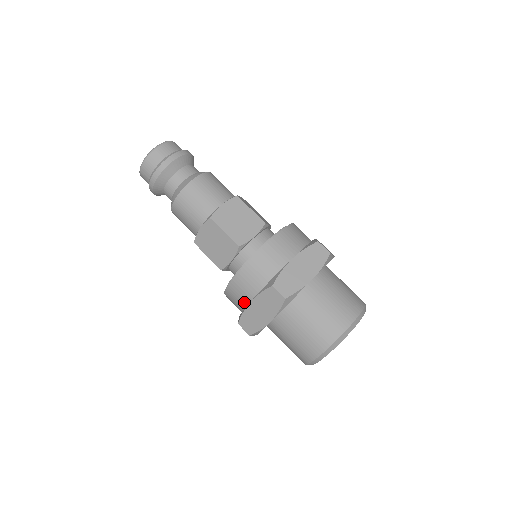
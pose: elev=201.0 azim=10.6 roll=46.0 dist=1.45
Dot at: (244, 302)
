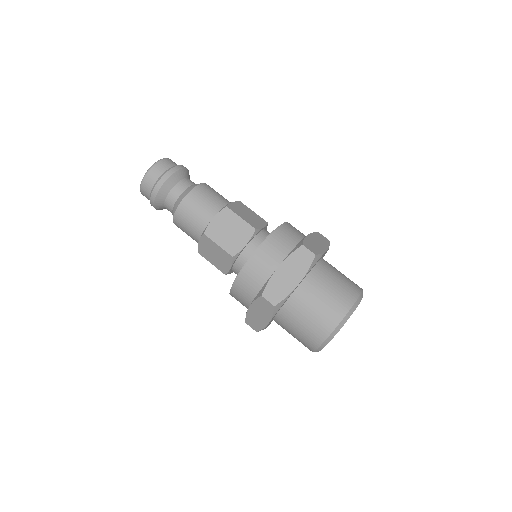
Dot at: (246, 305)
